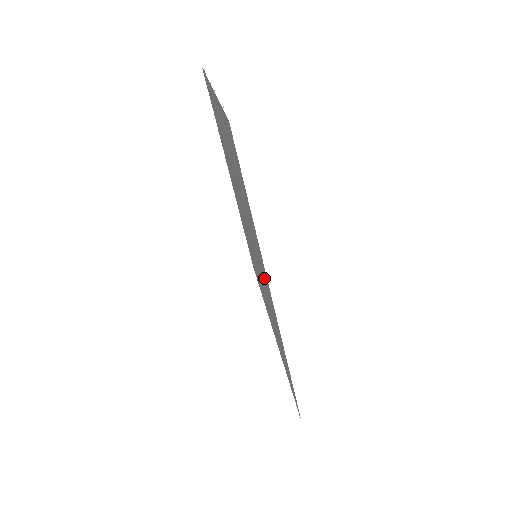
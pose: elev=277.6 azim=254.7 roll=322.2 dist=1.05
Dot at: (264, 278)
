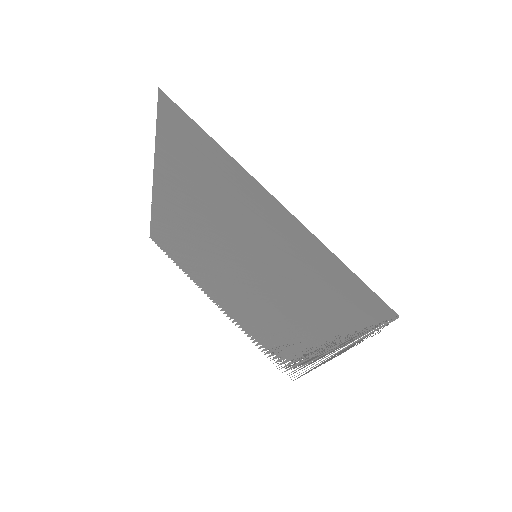
Dot at: (260, 212)
